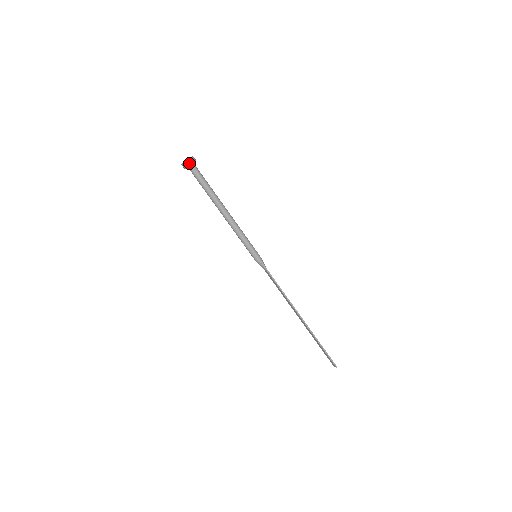
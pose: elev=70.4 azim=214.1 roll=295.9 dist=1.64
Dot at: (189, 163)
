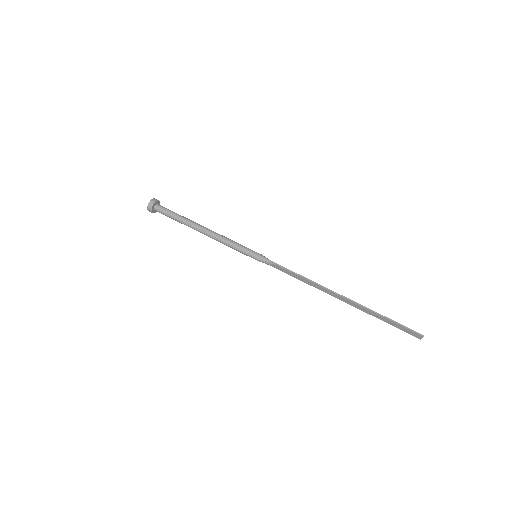
Dot at: (152, 203)
